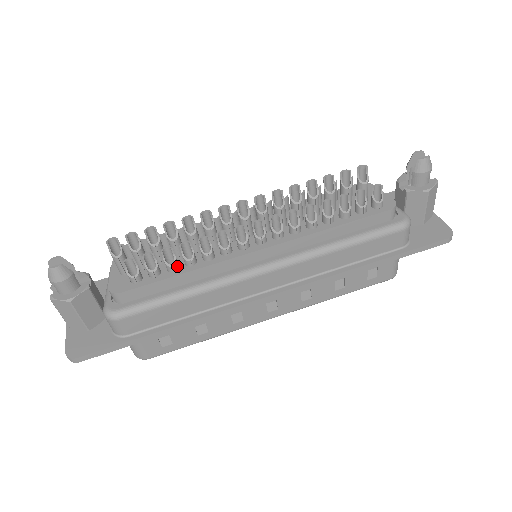
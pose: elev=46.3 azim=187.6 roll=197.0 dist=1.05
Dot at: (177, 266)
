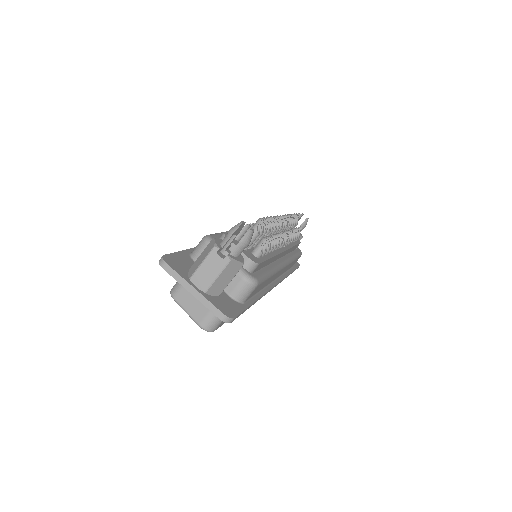
Dot at: (268, 251)
